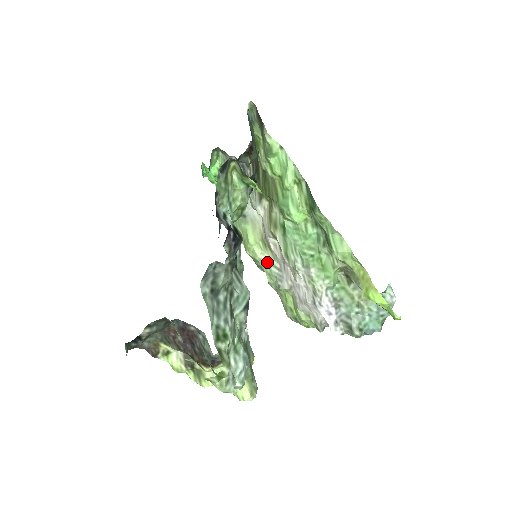
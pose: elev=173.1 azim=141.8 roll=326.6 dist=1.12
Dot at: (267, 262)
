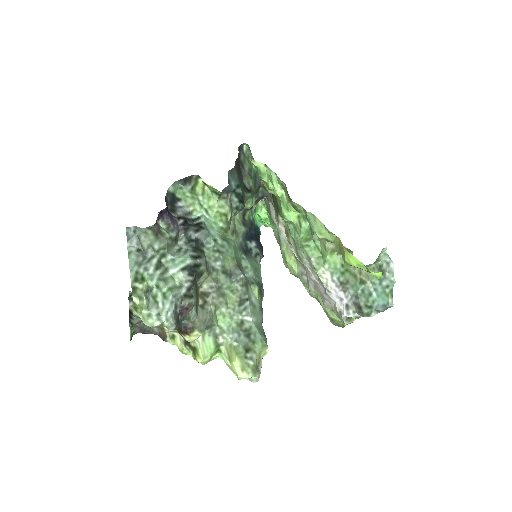
Dot at: (300, 273)
